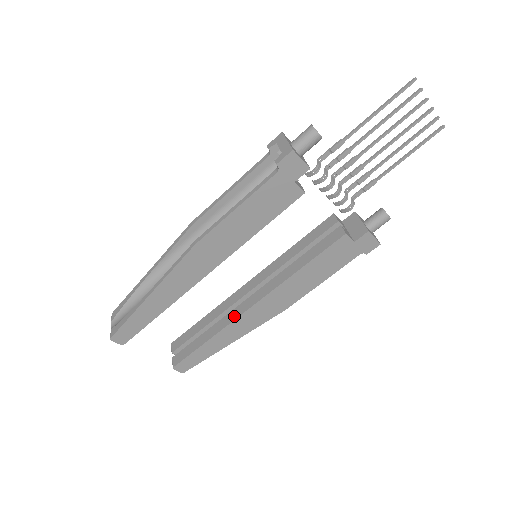
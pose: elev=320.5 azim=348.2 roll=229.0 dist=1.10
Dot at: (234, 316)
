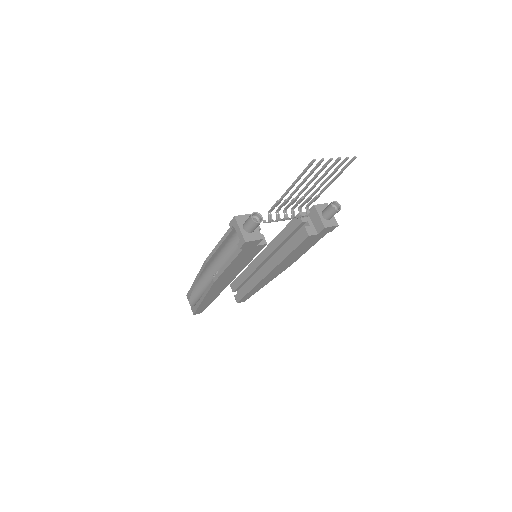
Dot at: (259, 278)
